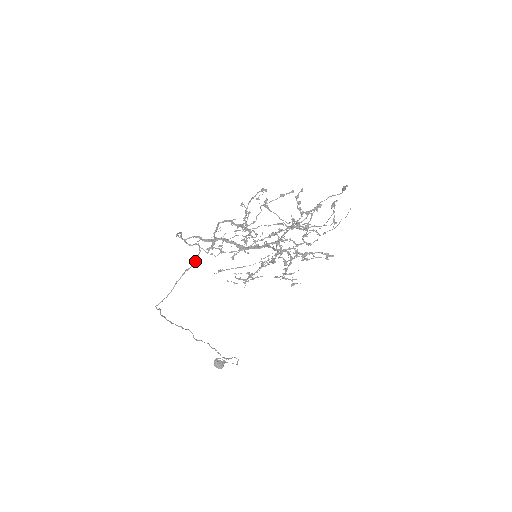
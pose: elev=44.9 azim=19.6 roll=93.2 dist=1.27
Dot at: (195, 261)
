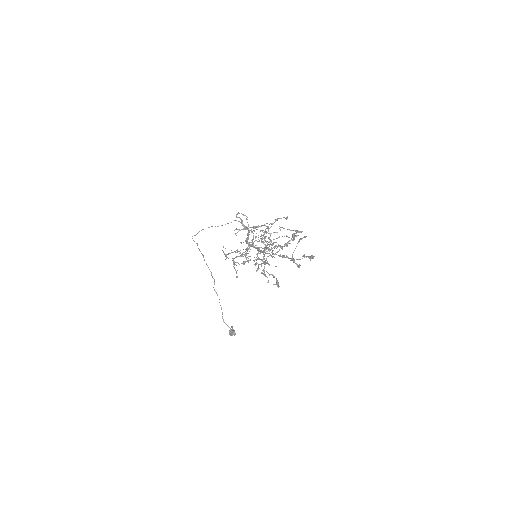
Dot at: occluded
